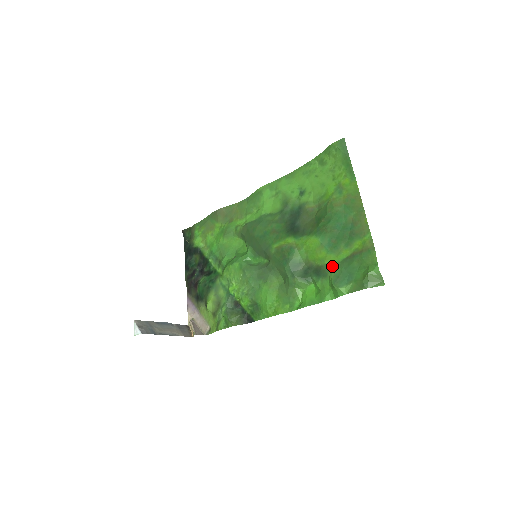
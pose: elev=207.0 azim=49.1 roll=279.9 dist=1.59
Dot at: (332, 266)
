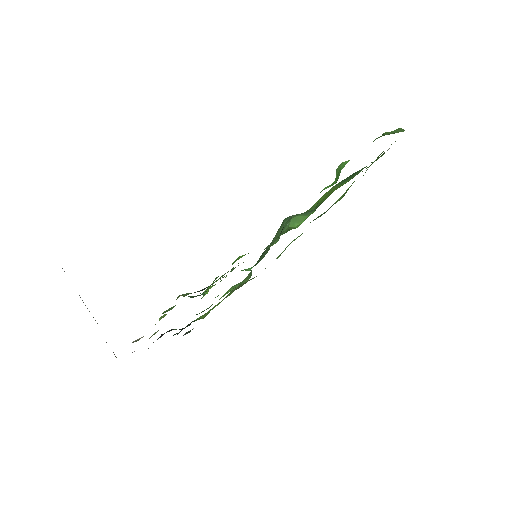
Dot at: occluded
